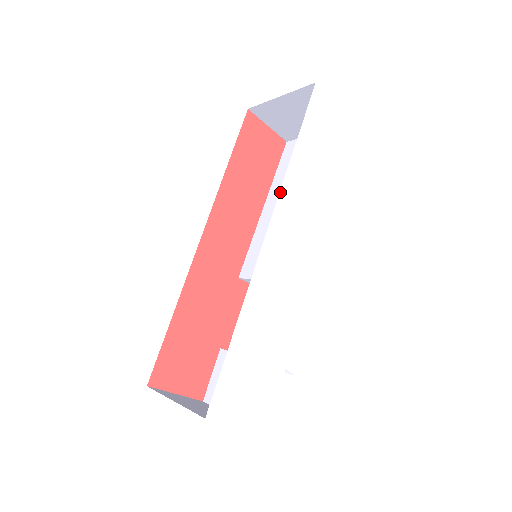
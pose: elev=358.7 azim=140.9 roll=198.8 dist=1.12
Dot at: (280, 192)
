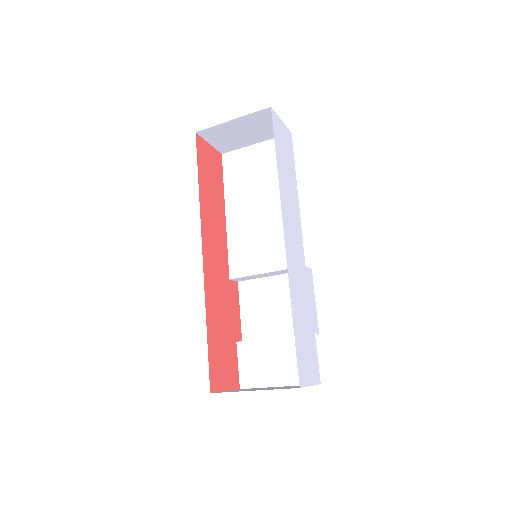
Dot at: occluded
